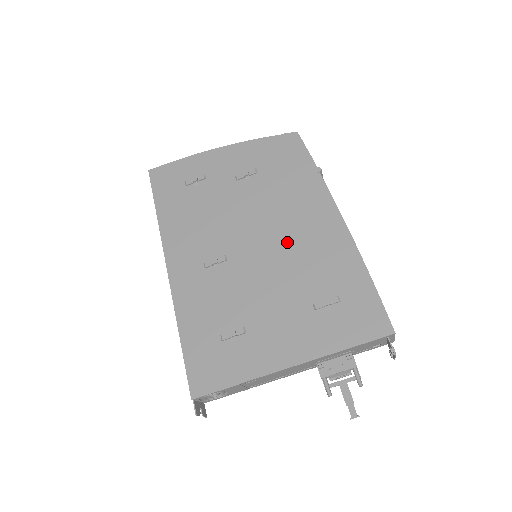
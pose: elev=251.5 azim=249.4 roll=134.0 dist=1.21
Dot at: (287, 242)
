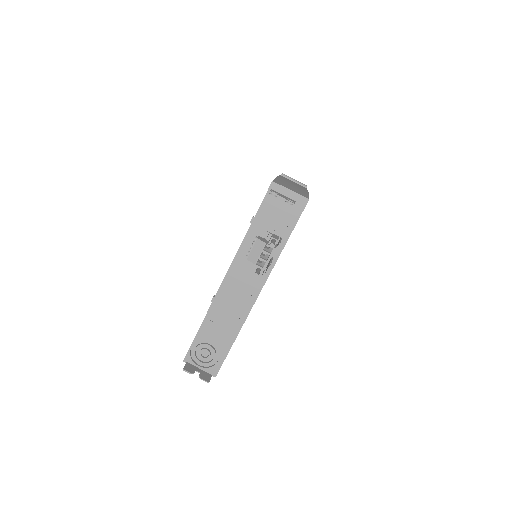
Dot at: occluded
